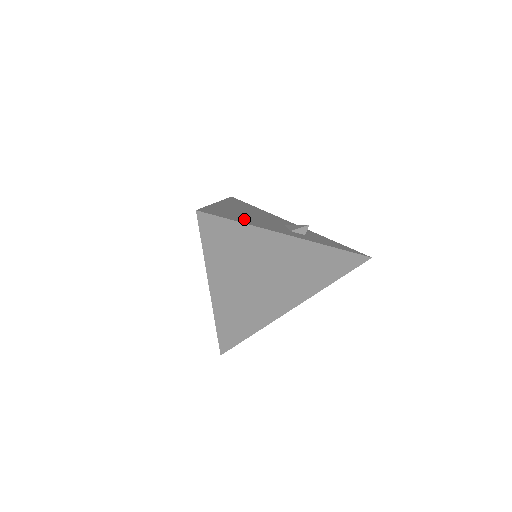
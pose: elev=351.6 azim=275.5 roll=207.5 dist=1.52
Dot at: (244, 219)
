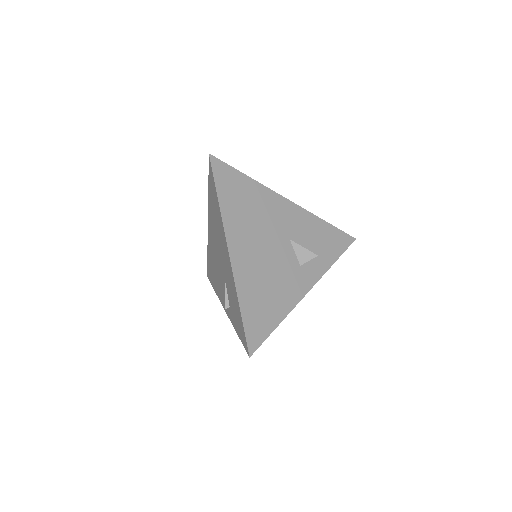
Dot at: (272, 303)
